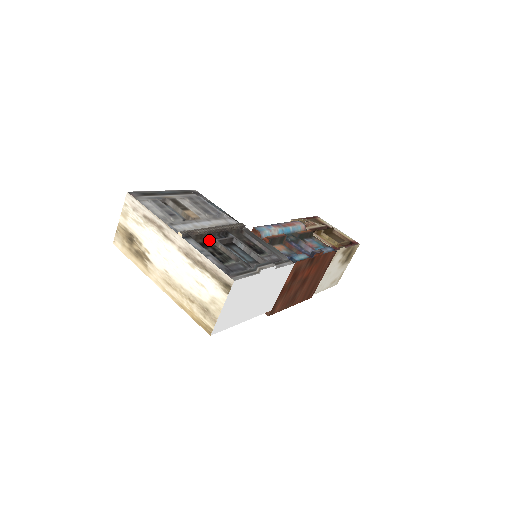
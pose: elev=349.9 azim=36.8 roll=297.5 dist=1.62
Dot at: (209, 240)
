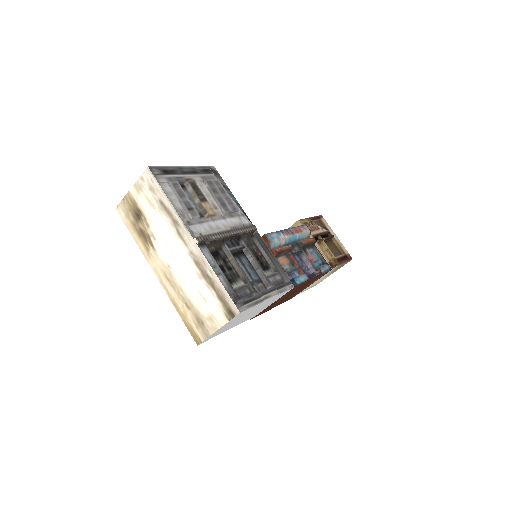
Dot at: (221, 247)
